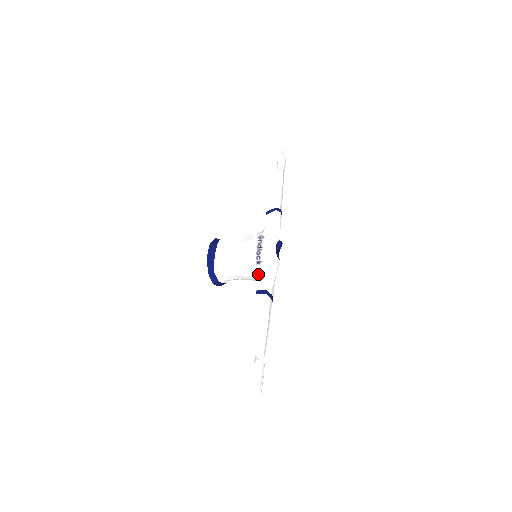
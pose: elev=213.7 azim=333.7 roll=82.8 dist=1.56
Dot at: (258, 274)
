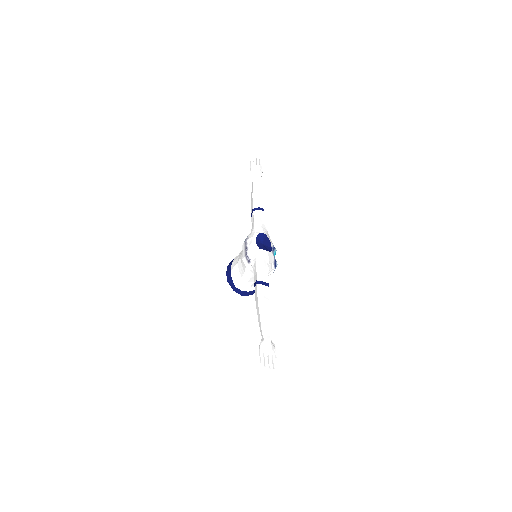
Dot at: (253, 270)
